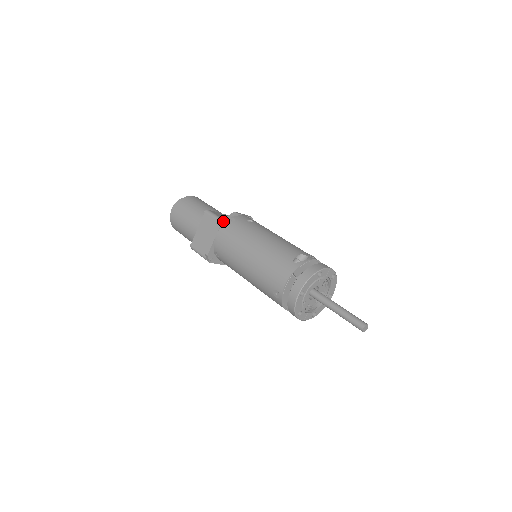
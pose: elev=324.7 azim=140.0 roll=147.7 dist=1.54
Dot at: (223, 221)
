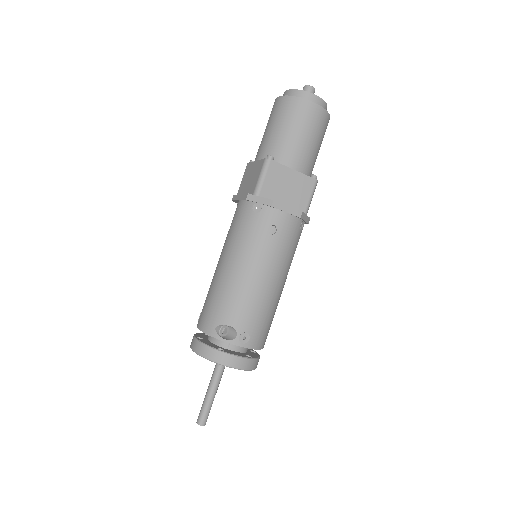
Dot at: (251, 199)
